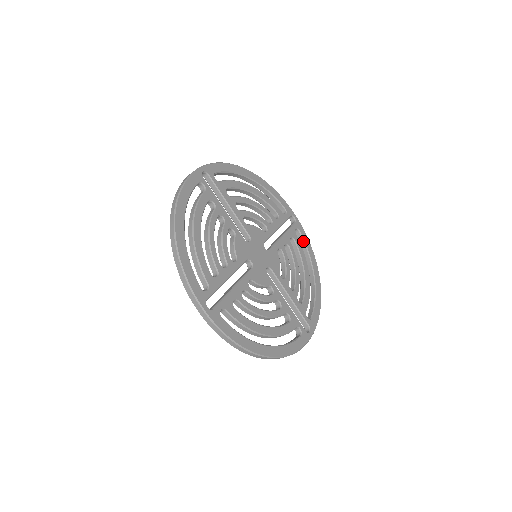
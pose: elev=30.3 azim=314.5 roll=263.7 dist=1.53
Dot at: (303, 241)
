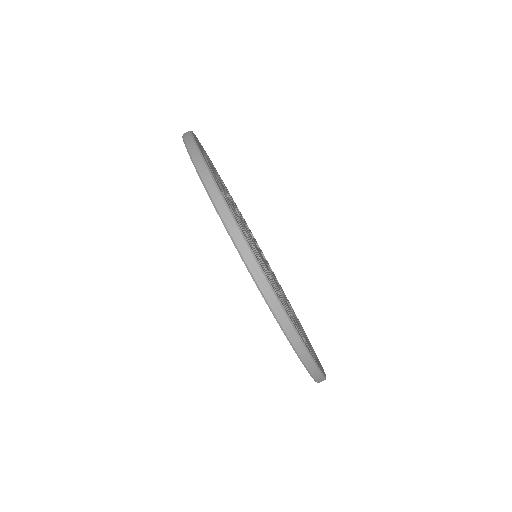
Dot at: occluded
